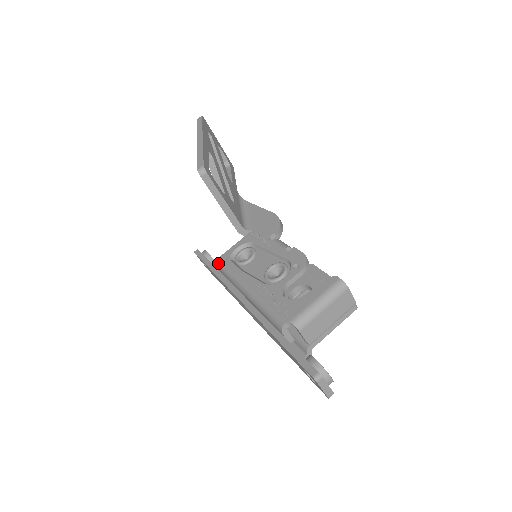
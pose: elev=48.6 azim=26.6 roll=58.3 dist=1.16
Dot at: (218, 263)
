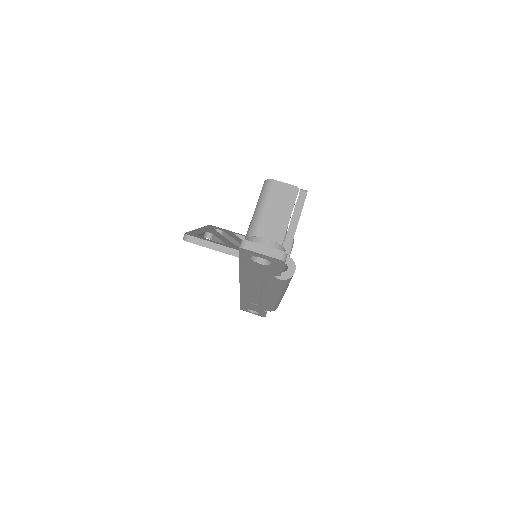
Dot at: occluded
